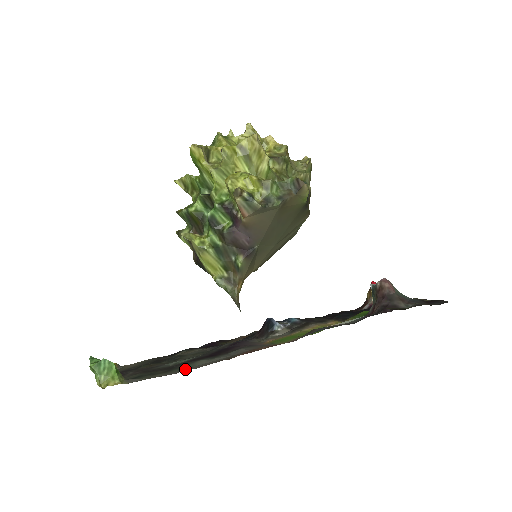
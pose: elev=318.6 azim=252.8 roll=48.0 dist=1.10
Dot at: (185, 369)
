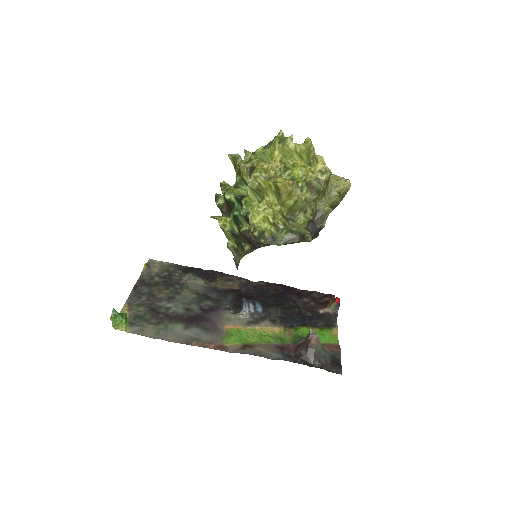
Dot at: (163, 336)
